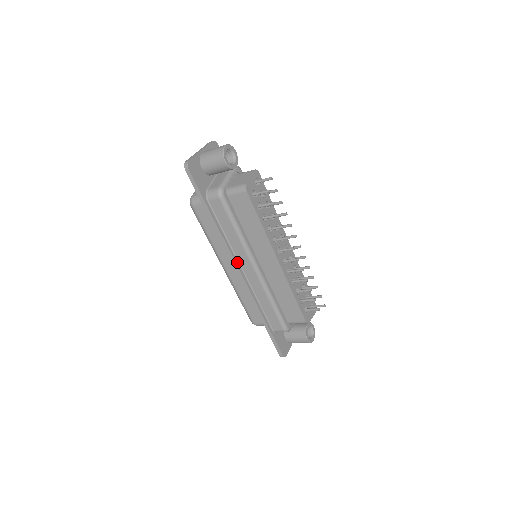
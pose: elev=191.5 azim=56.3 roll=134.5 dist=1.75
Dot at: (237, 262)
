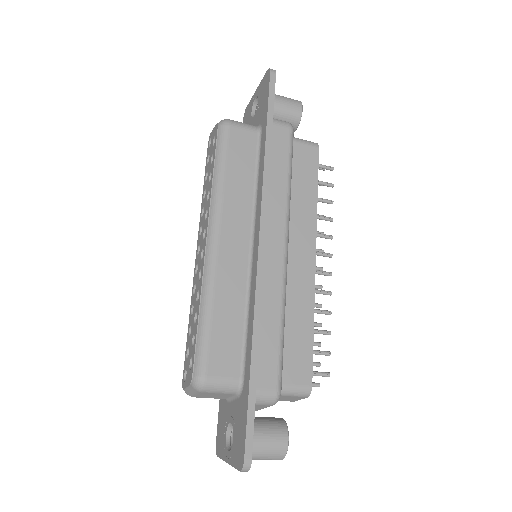
Dot at: (265, 225)
